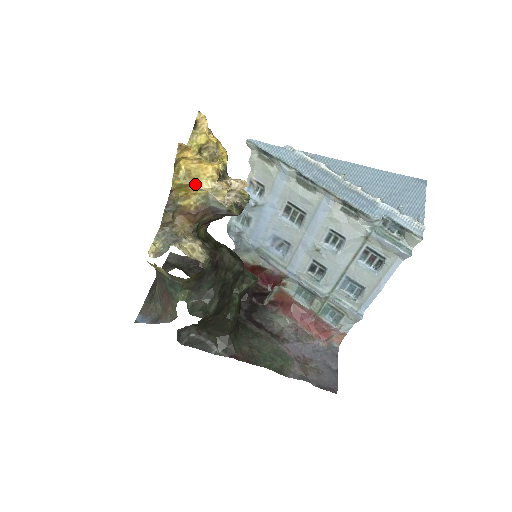
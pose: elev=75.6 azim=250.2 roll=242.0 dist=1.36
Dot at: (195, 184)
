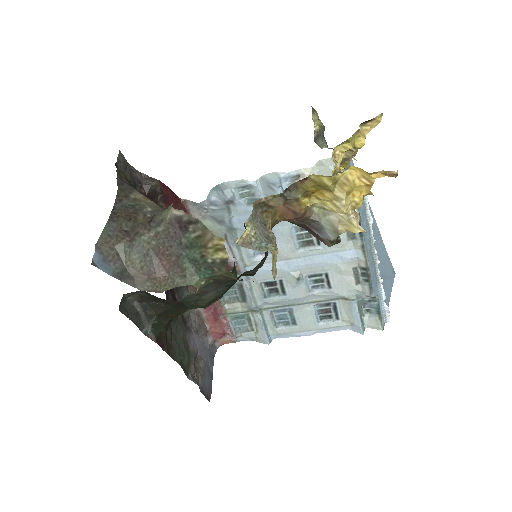
Dot at: (340, 198)
